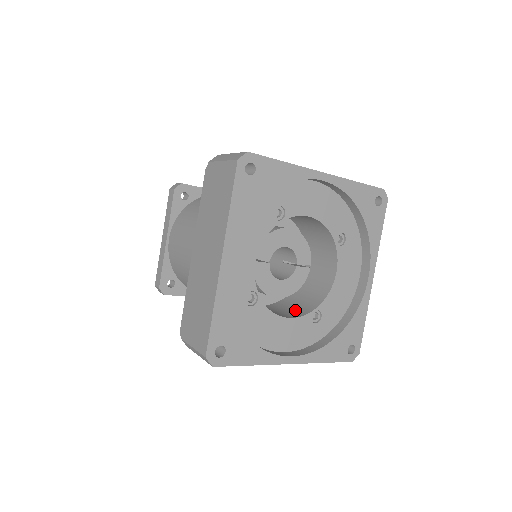
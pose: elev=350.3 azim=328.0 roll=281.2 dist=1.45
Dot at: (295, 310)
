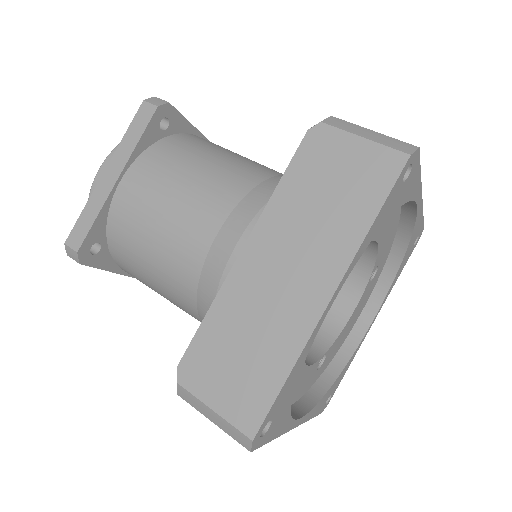
Dot at: occluded
